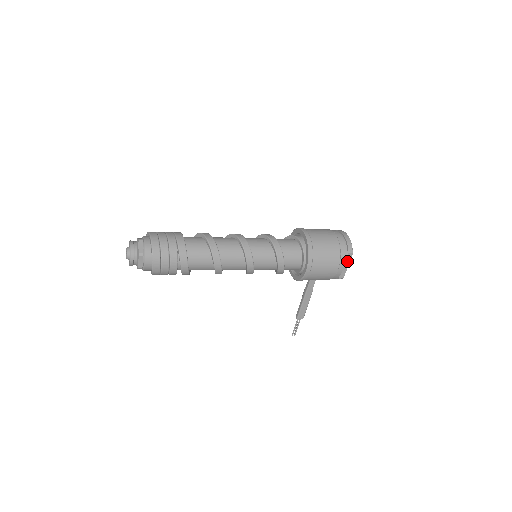
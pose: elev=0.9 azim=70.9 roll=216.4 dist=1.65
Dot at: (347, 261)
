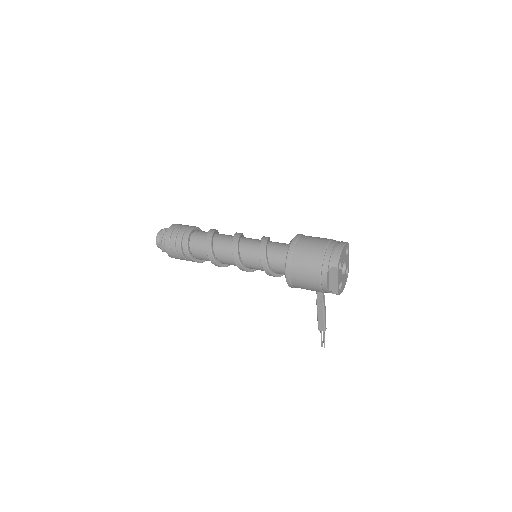
Dot at: (334, 275)
